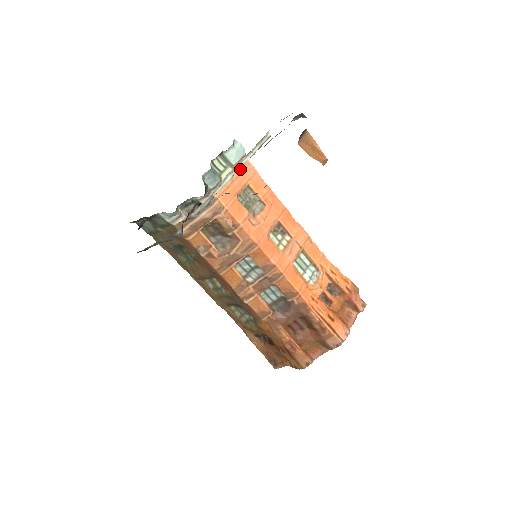
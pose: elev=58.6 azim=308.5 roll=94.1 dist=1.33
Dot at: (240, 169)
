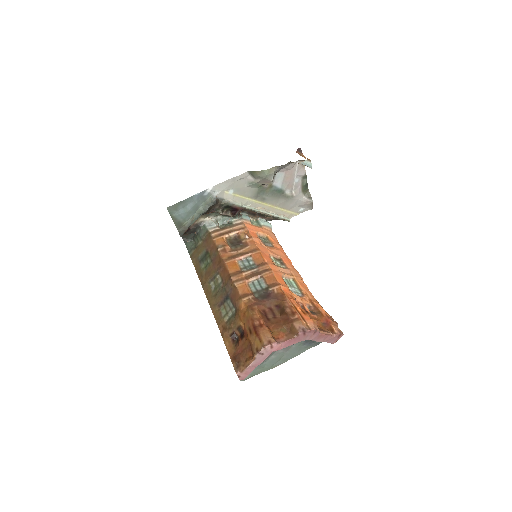
Dot at: (265, 229)
